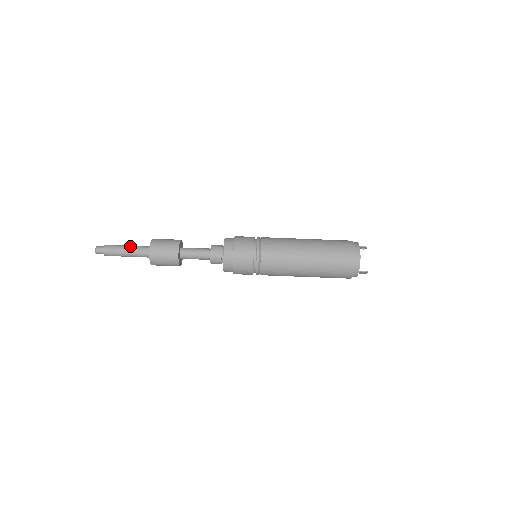
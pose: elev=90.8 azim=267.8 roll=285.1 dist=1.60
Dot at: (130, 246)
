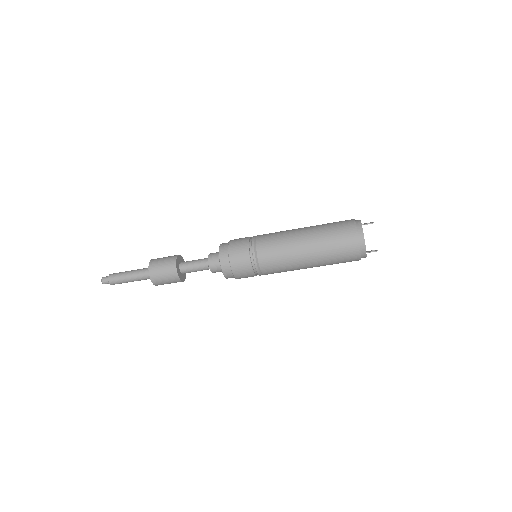
Dot at: (132, 273)
